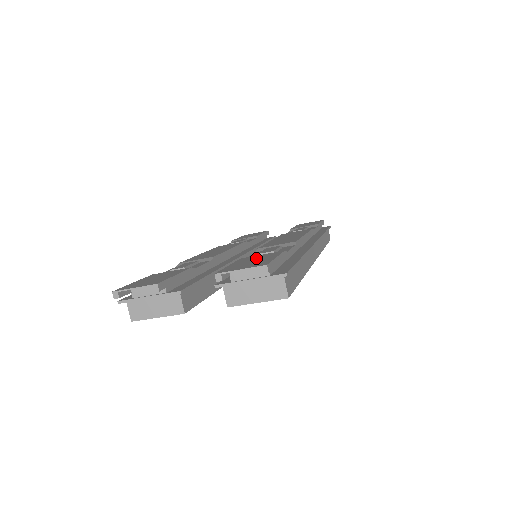
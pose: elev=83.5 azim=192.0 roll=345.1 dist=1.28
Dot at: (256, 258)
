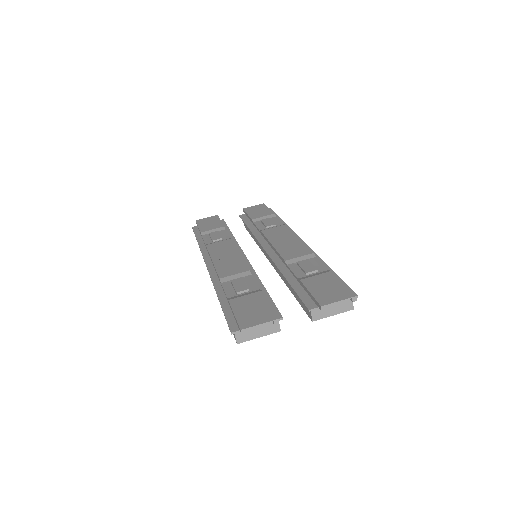
Dot at: (322, 282)
